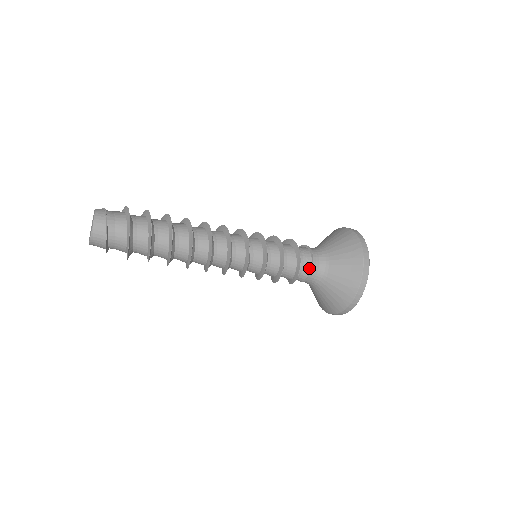
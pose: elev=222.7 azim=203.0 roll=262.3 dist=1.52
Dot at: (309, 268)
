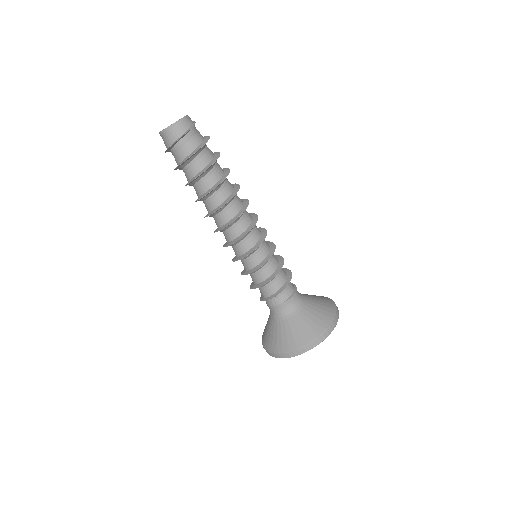
Dot at: (291, 294)
